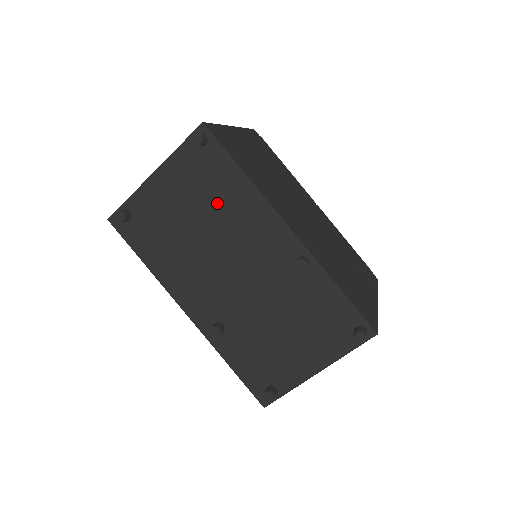
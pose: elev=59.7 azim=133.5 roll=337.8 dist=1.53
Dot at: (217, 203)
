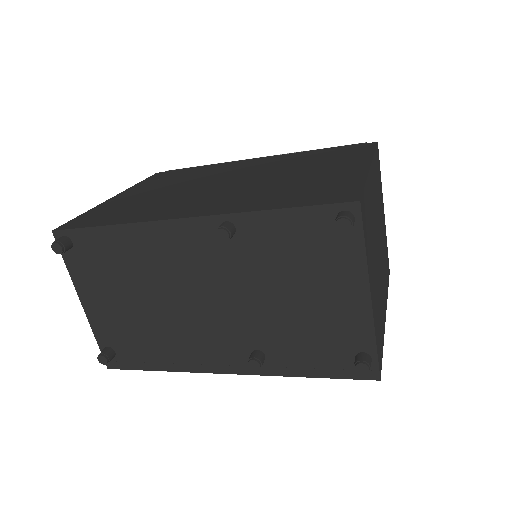
Dot at: (130, 270)
